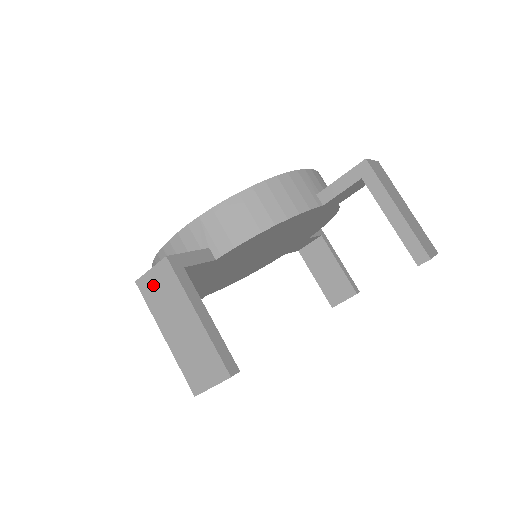
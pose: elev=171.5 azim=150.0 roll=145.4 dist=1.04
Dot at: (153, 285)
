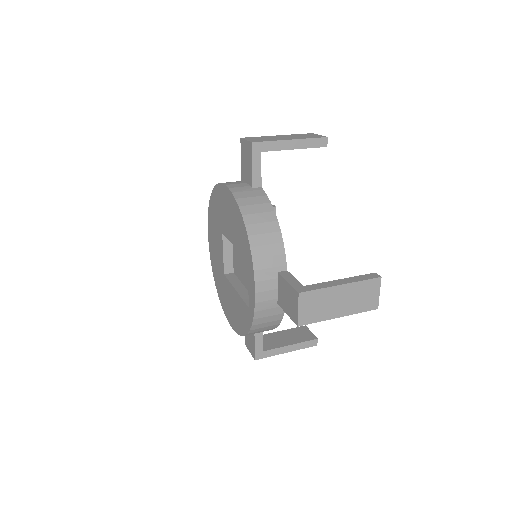
Dot at: (308, 312)
